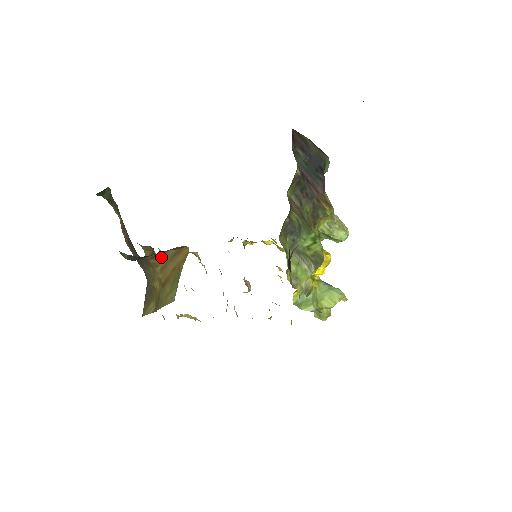
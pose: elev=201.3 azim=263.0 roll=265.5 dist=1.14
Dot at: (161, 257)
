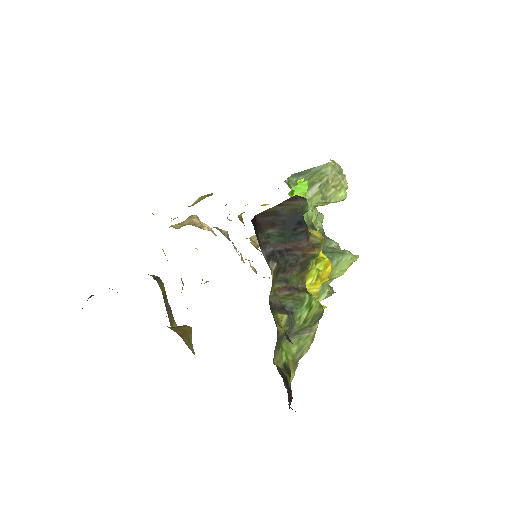
Dot at: occluded
